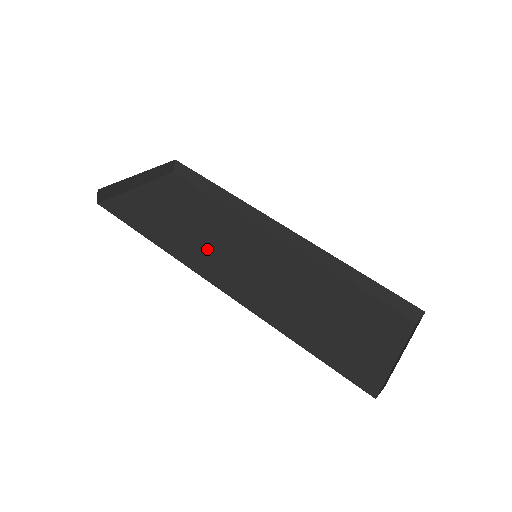
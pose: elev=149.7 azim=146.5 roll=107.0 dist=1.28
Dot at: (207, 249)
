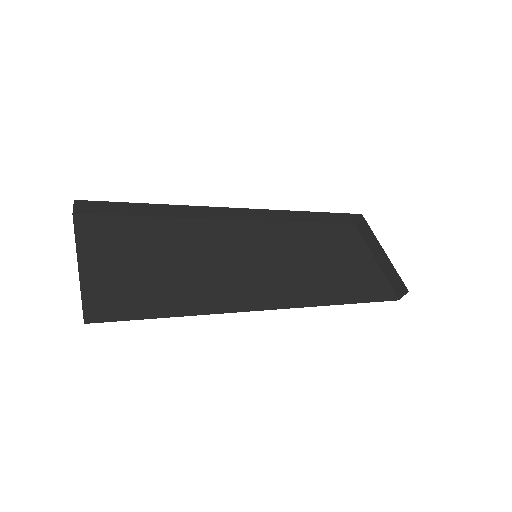
Dot at: (218, 281)
